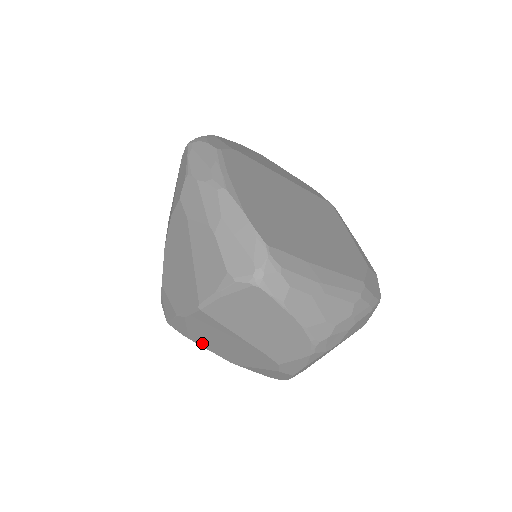
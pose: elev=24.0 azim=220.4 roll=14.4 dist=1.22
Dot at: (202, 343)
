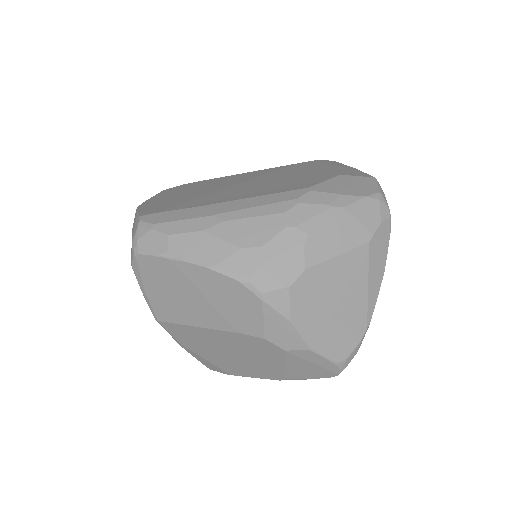
Dot at: (237, 371)
